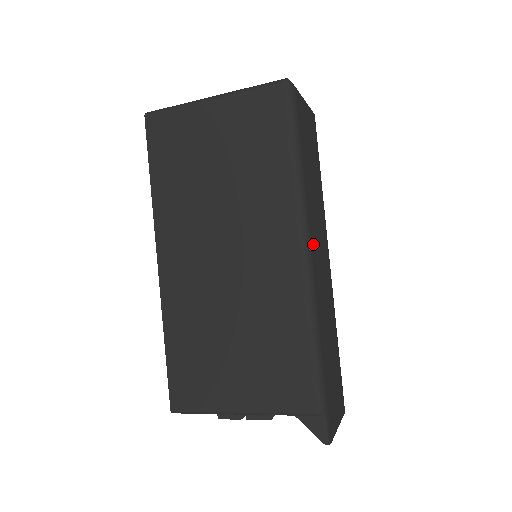
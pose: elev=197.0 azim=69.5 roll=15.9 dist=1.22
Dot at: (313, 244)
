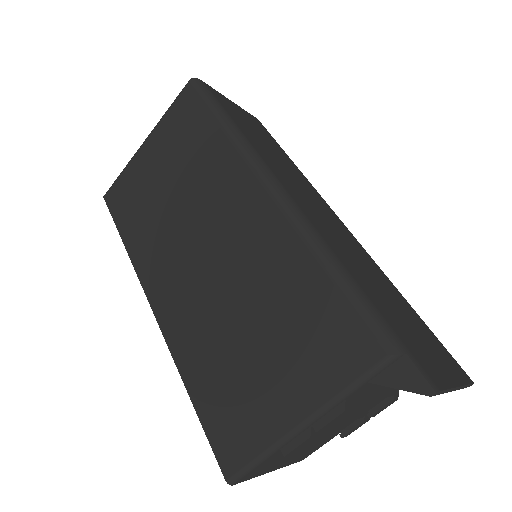
Dot at: (286, 185)
